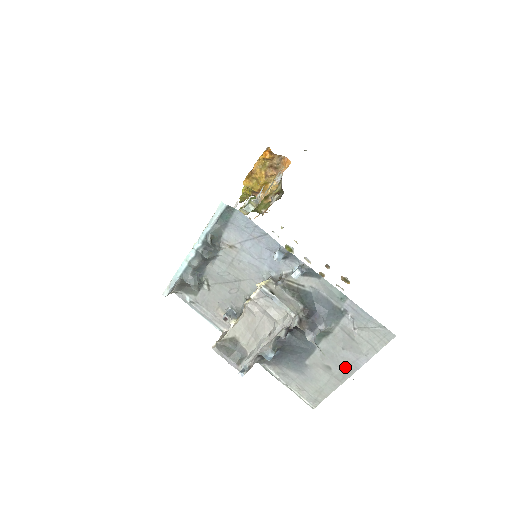
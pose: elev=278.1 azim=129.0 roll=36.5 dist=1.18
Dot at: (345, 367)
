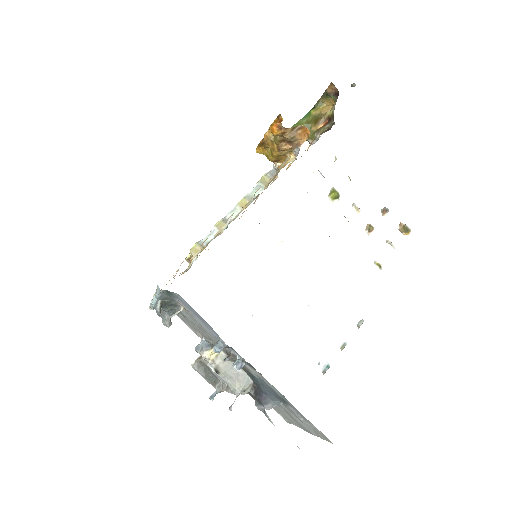
Dot at: (301, 426)
